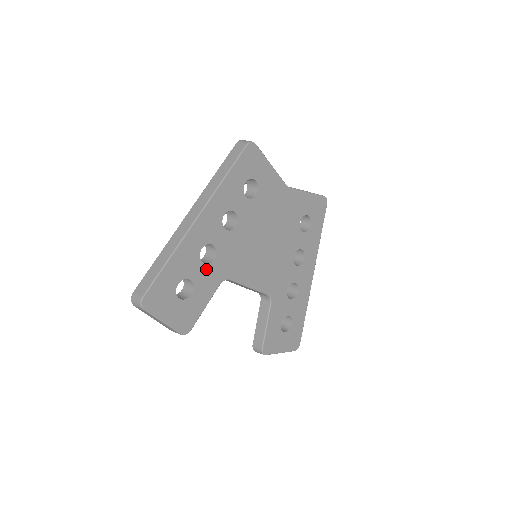
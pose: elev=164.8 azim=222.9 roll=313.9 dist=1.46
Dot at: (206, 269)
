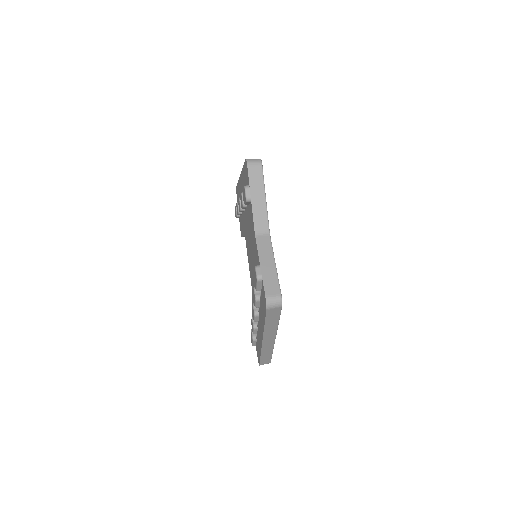
Dot at: occluded
